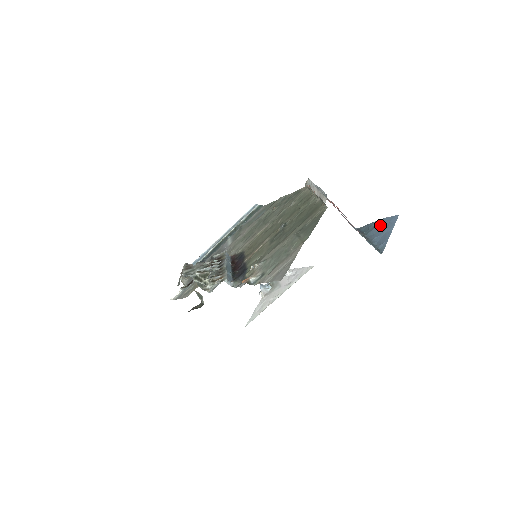
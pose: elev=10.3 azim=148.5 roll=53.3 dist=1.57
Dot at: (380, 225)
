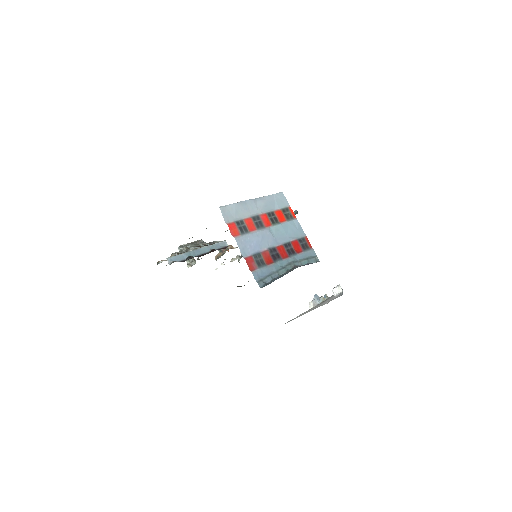
Dot at: occluded
